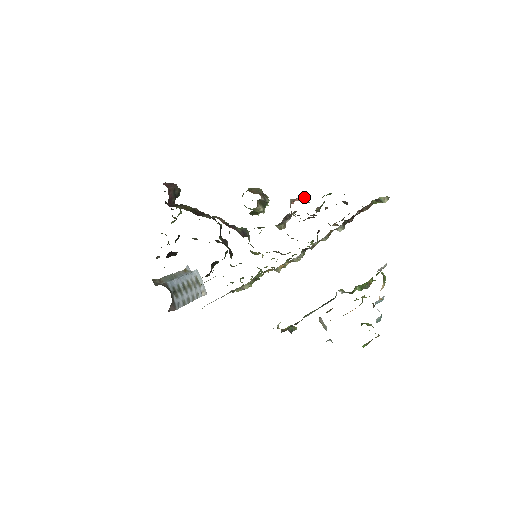
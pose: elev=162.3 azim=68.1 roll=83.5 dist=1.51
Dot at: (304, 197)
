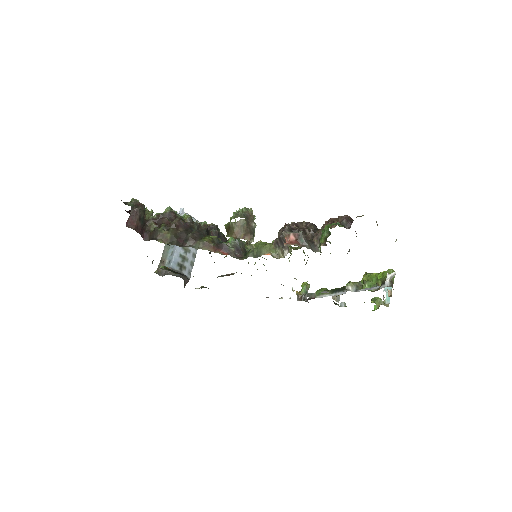
Dot at: (299, 234)
